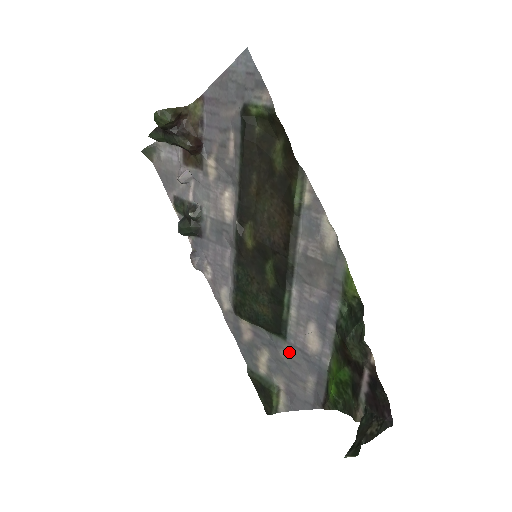
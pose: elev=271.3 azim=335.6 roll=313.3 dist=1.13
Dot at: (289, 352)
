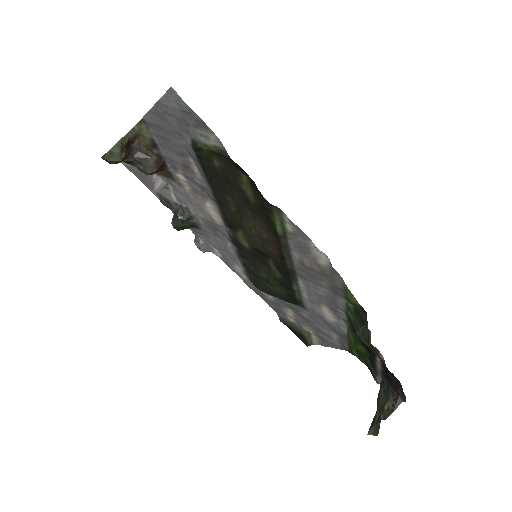
Dot at: (310, 316)
